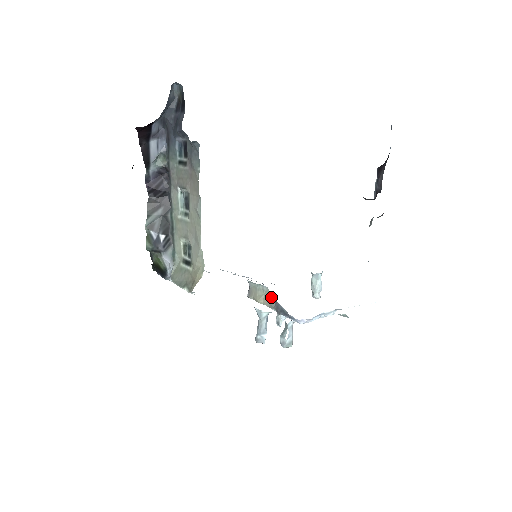
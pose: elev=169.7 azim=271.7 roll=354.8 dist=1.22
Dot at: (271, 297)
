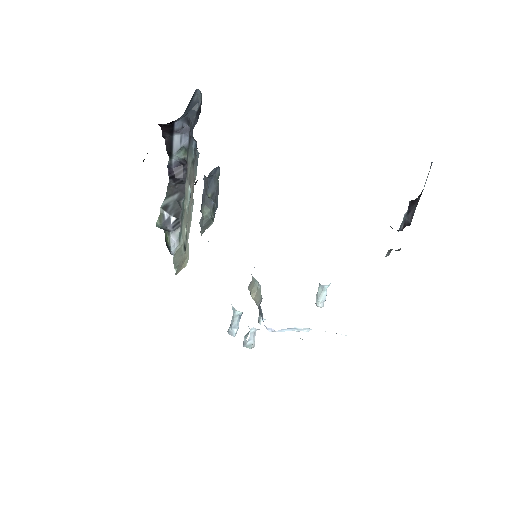
Dot at: (260, 296)
